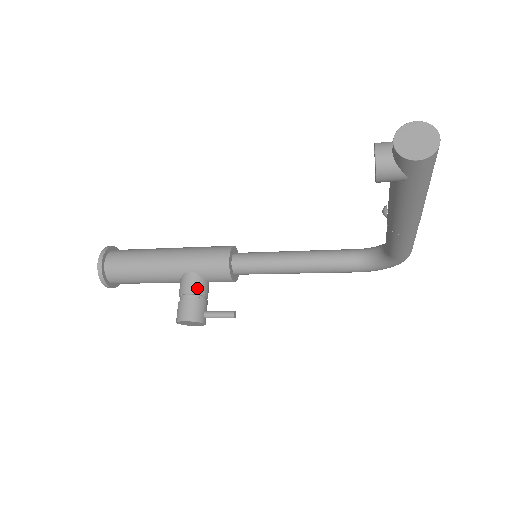
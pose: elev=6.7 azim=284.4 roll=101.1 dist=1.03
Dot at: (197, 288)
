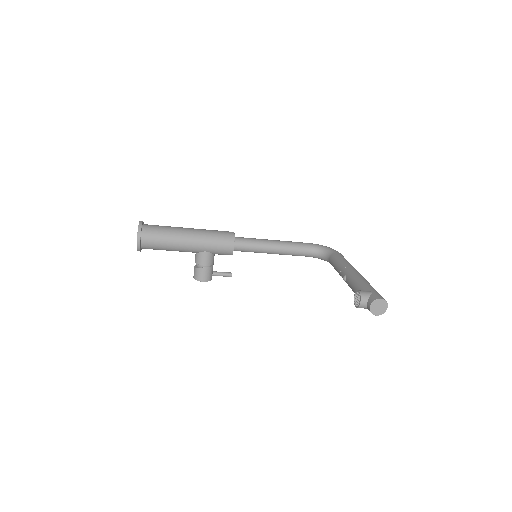
Dot at: (210, 262)
